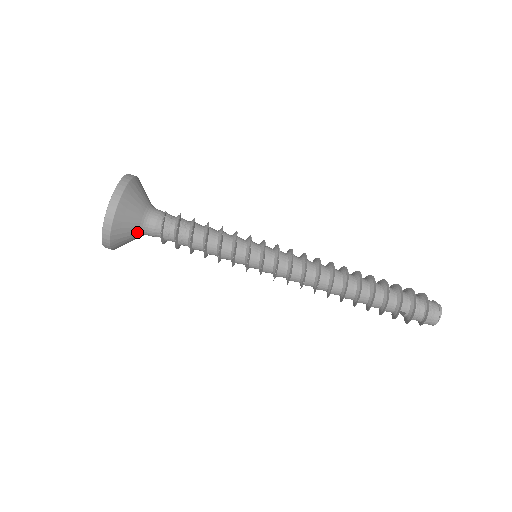
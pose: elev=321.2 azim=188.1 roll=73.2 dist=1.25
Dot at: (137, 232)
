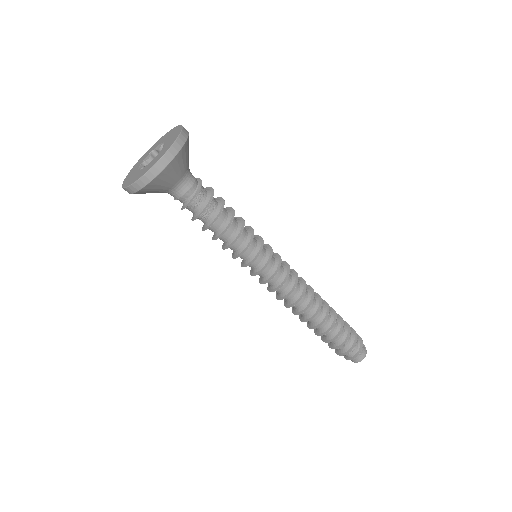
Dot at: (171, 186)
